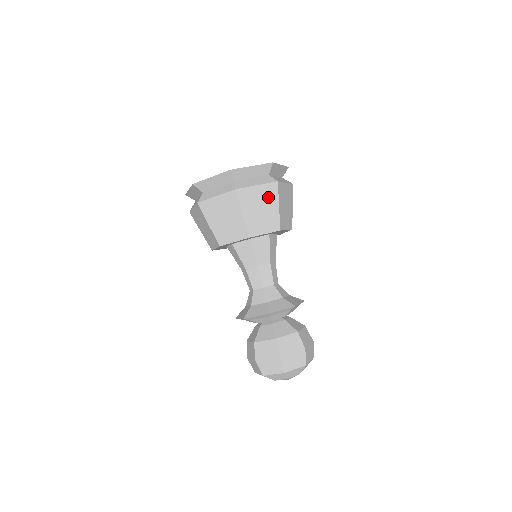
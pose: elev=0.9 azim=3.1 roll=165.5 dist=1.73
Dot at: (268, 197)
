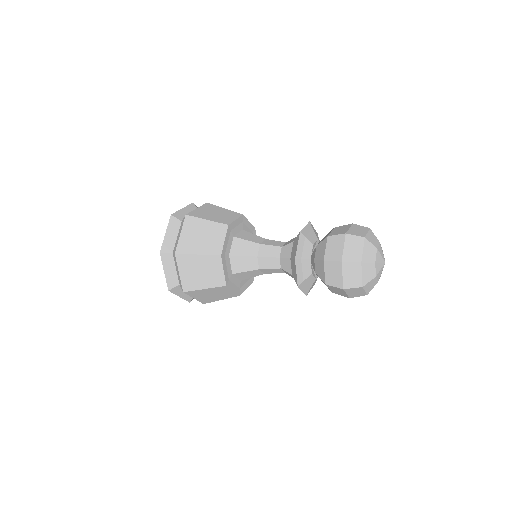
Dot at: (212, 209)
